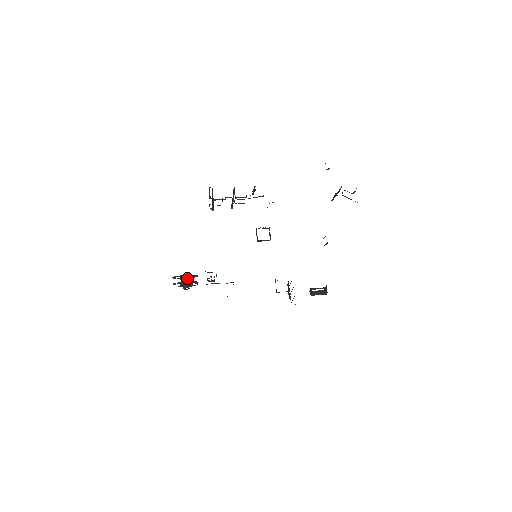
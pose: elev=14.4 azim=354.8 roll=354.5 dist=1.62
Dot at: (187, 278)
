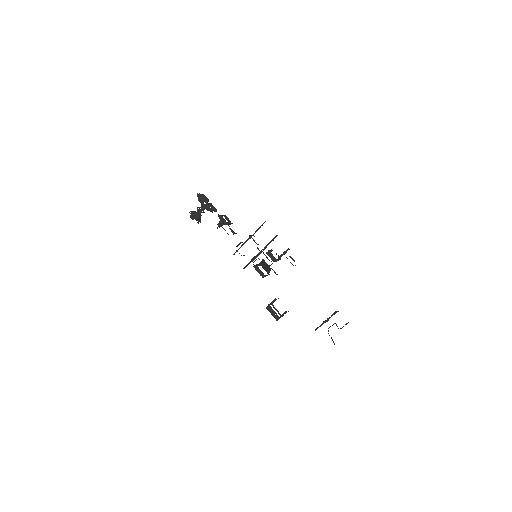
Dot at: (200, 216)
